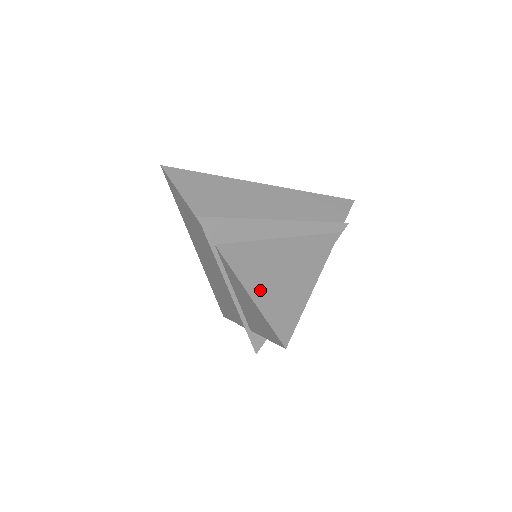
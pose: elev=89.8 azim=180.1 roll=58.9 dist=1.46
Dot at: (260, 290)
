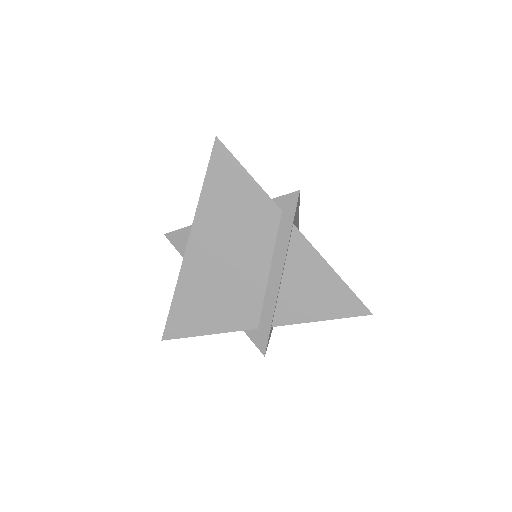
Dot at: occluded
